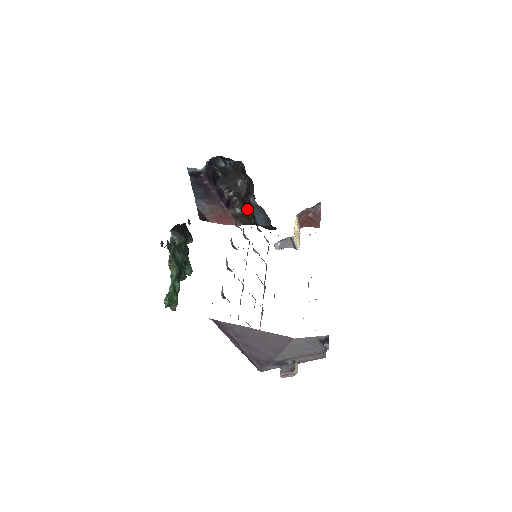
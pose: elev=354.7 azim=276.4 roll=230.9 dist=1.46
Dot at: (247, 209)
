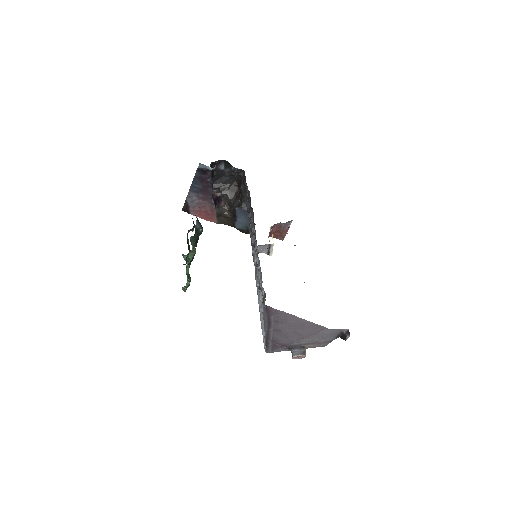
Dot at: (231, 211)
